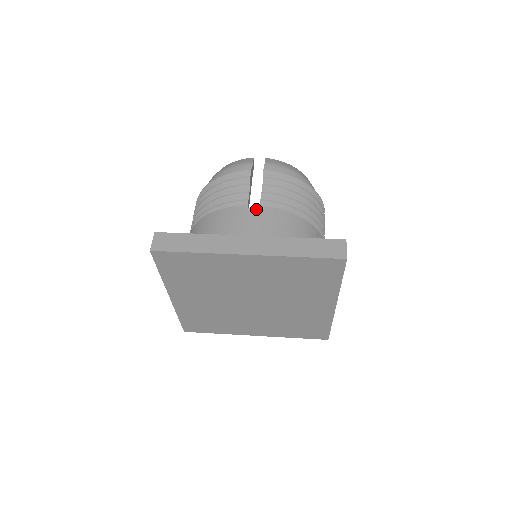
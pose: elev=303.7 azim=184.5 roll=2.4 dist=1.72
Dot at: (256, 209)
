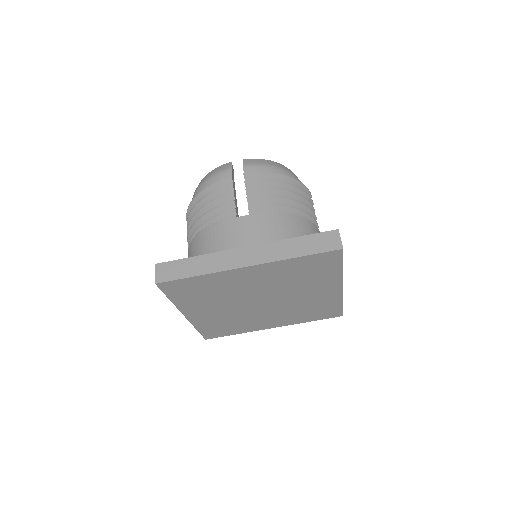
Dot at: (245, 216)
